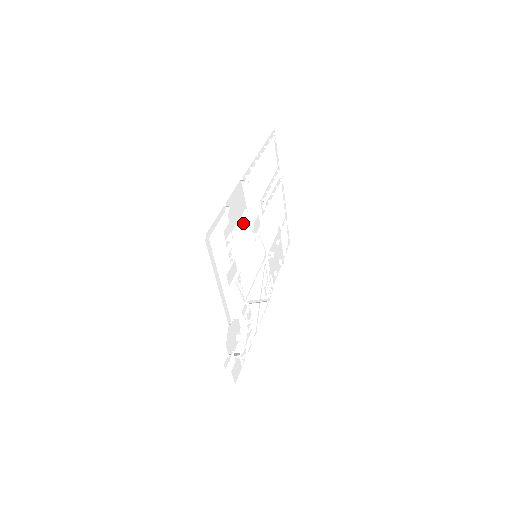
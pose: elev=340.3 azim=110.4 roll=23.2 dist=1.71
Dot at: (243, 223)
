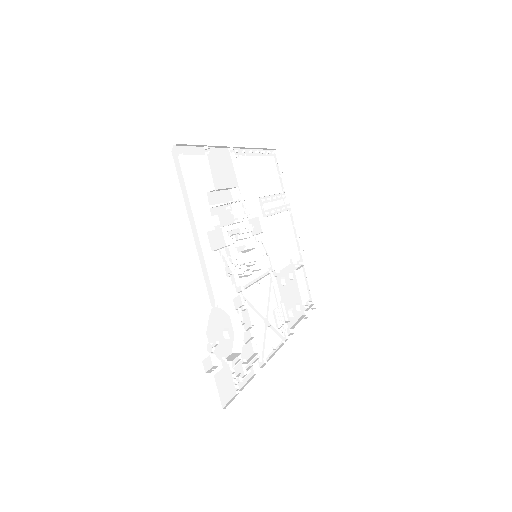
Dot at: (234, 200)
